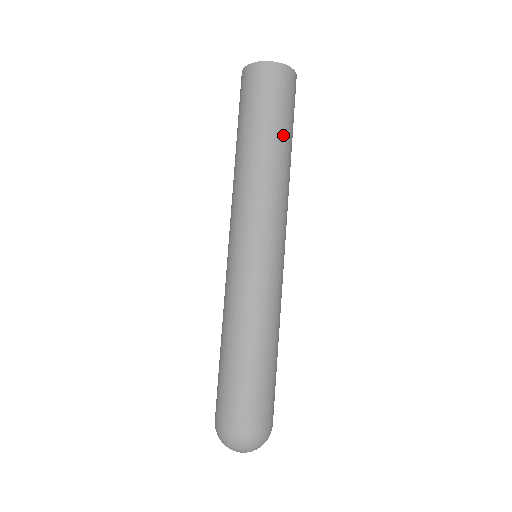
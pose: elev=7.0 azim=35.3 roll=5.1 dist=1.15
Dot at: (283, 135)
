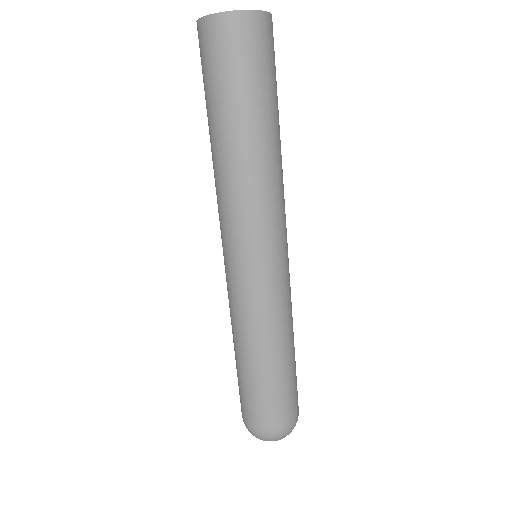
Dot at: (269, 114)
